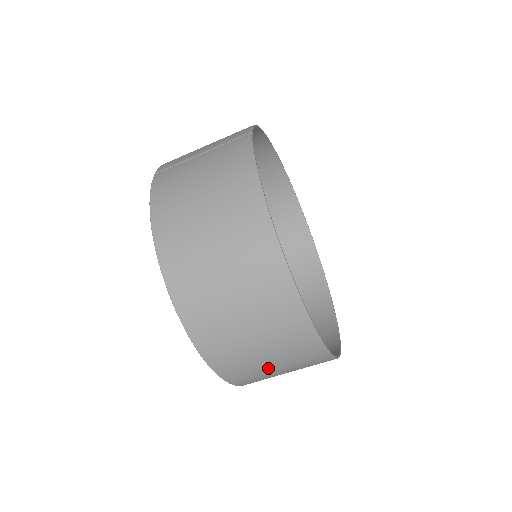
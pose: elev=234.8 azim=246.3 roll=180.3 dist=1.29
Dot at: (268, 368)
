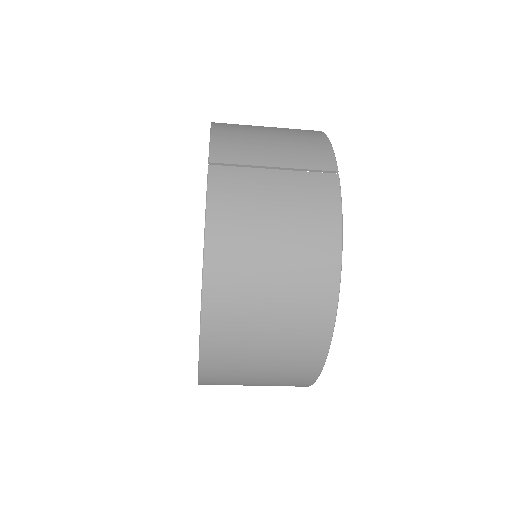
Dot at: occluded
